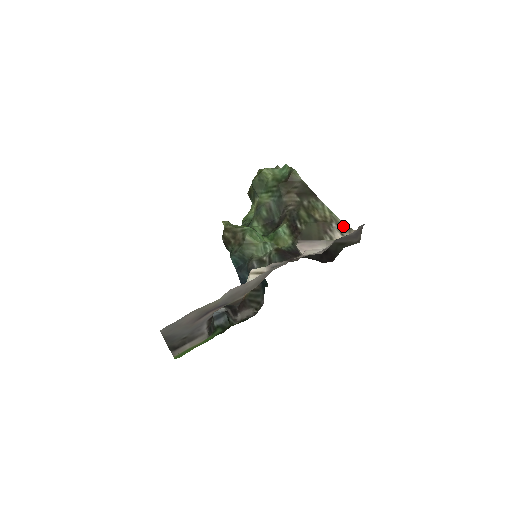
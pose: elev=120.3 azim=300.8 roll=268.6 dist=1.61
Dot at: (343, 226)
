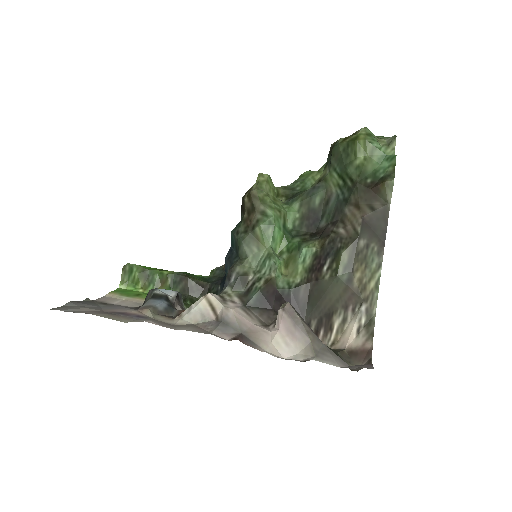
Dot at: (370, 321)
